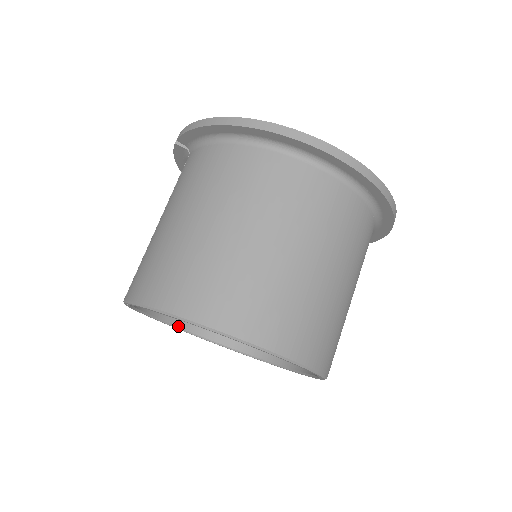
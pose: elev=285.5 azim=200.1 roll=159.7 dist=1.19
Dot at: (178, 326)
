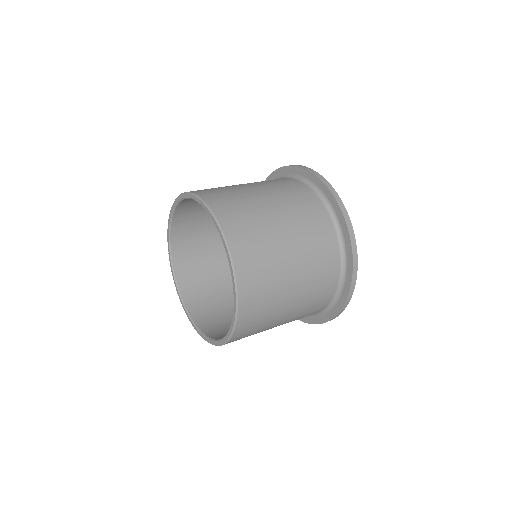
Dot at: (195, 322)
